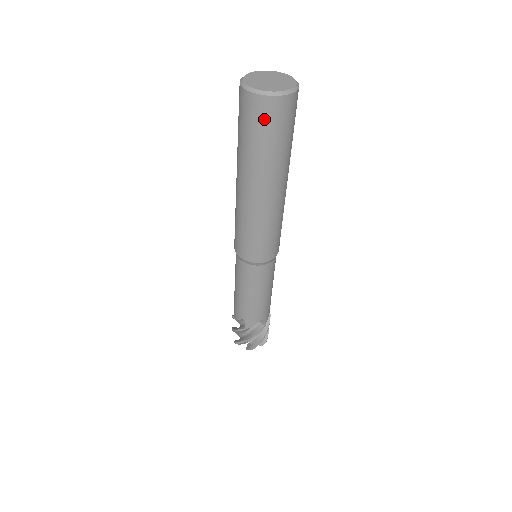
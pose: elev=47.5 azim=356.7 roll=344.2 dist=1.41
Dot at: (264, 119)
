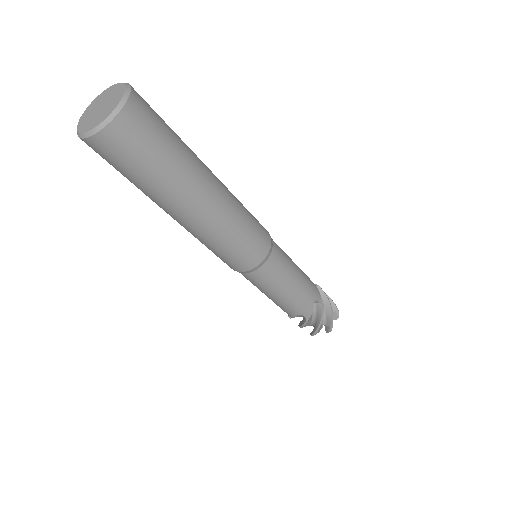
Dot at: (126, 149)
